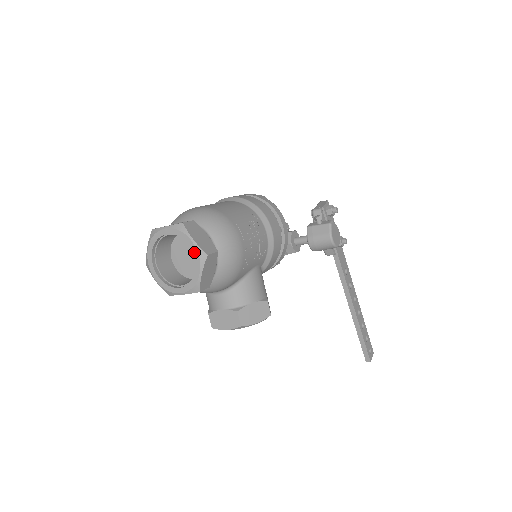
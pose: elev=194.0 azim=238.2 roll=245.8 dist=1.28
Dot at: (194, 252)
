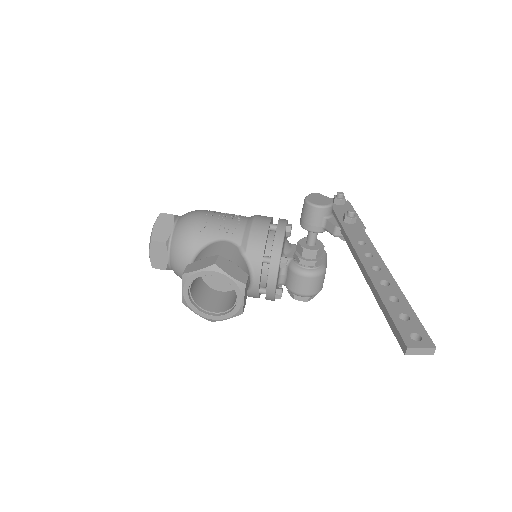
Dot at: occluded
